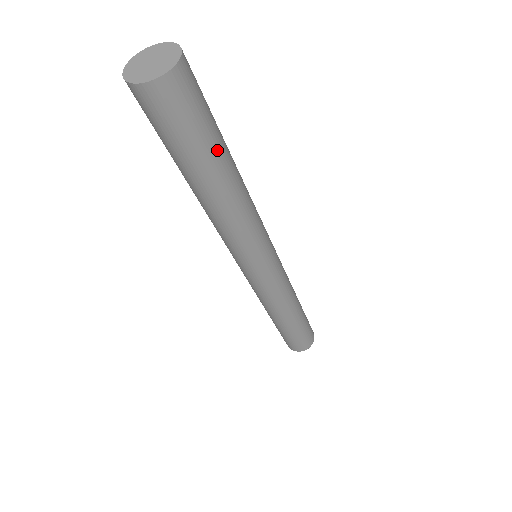
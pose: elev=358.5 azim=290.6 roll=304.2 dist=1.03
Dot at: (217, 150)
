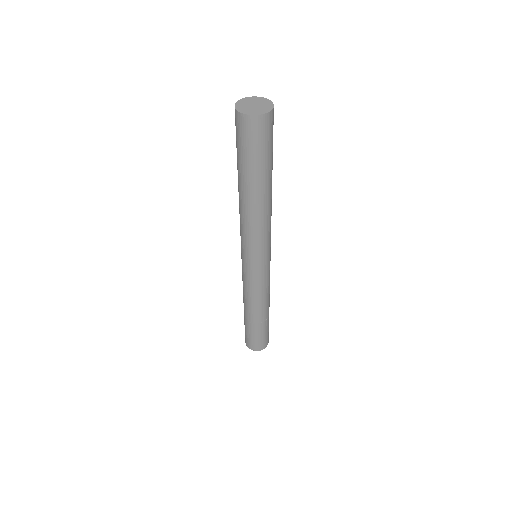
Dot at: (267, 170)
